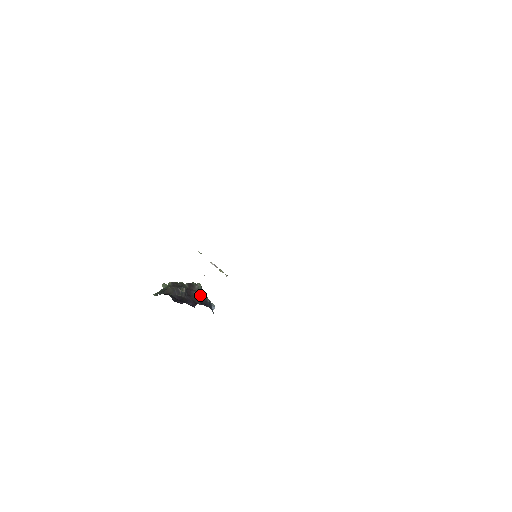
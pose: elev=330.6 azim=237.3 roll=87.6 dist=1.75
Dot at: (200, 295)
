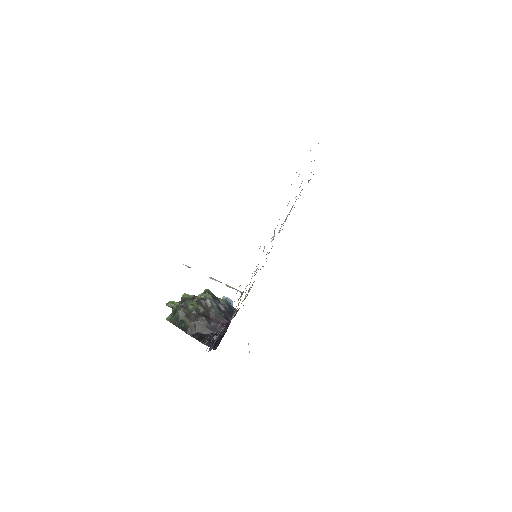
Dot at: (218, 308)
